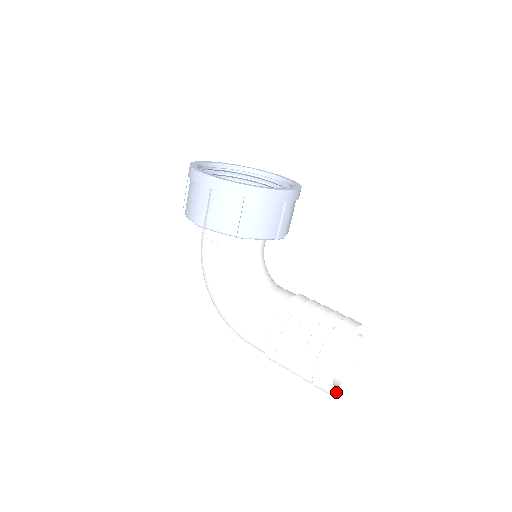
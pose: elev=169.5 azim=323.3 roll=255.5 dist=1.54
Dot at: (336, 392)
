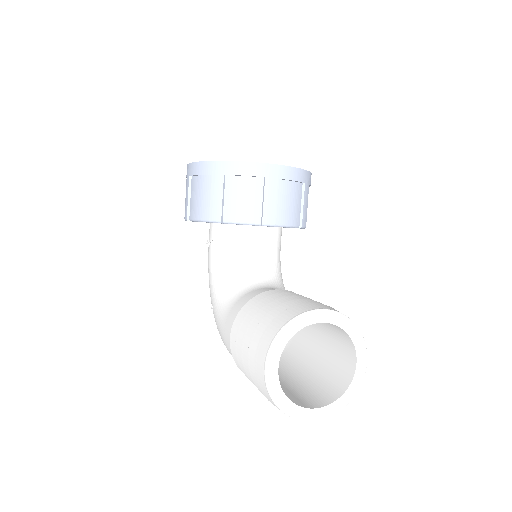
Dot at: (307, 419)
